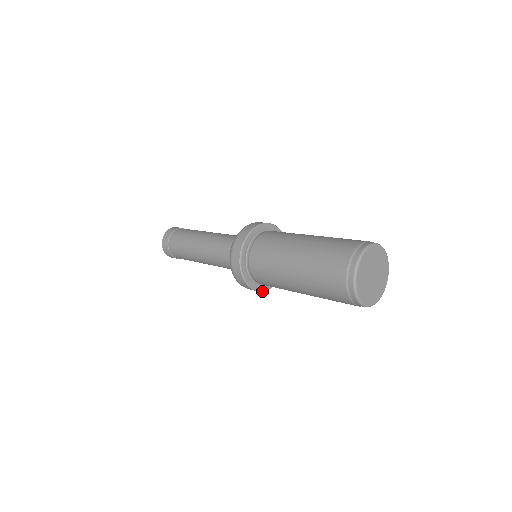
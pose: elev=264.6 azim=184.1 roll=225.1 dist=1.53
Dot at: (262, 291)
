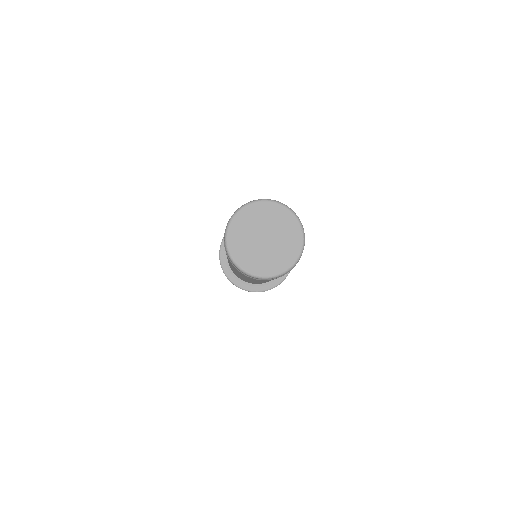
Dot at: occluded
